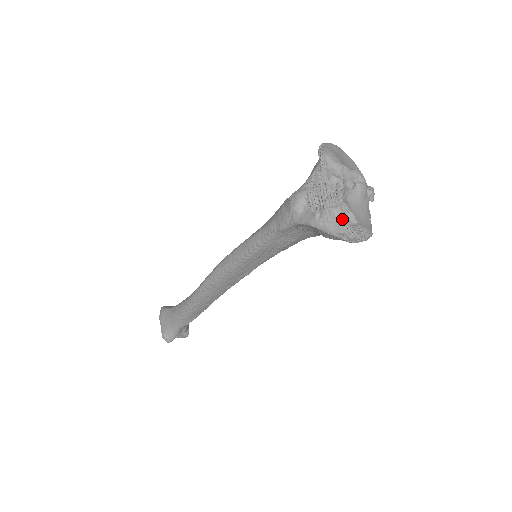
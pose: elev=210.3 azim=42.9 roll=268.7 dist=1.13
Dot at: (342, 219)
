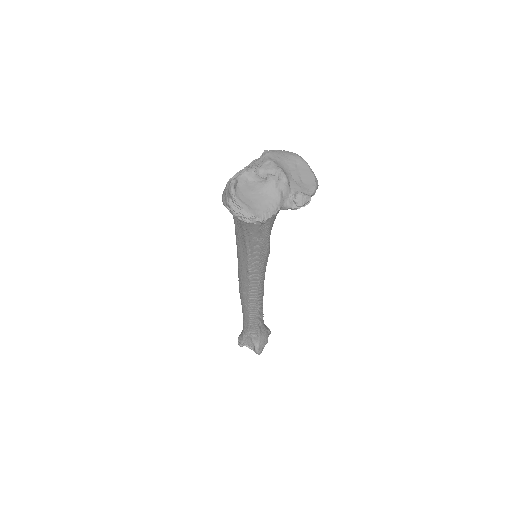
Dot at: (228, 190)
